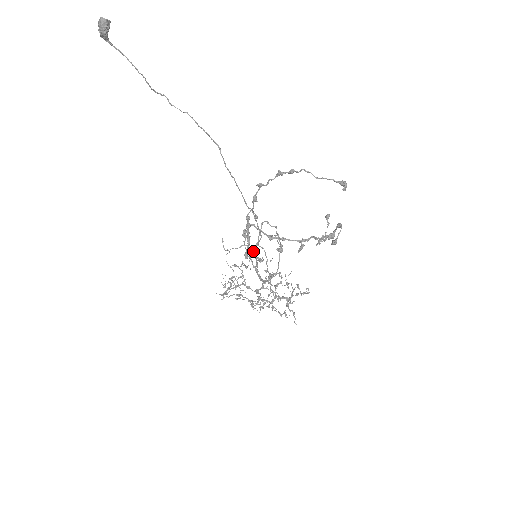
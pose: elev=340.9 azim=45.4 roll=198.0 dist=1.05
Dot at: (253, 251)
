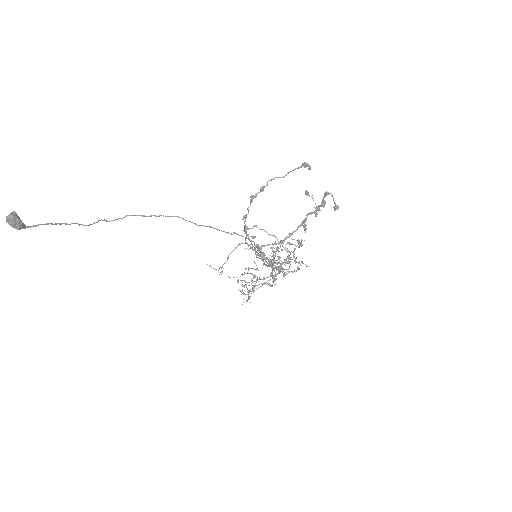
Dot at: (256, 256)
